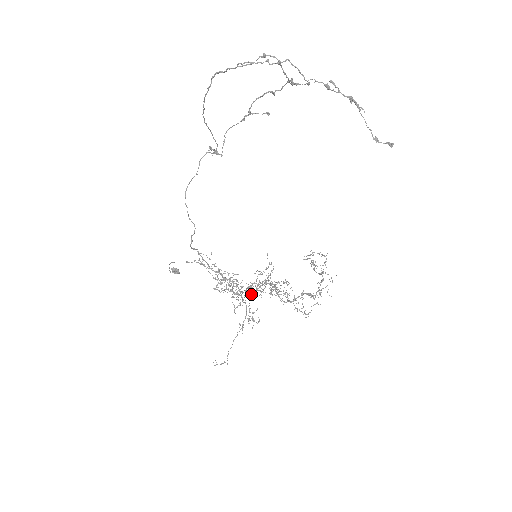
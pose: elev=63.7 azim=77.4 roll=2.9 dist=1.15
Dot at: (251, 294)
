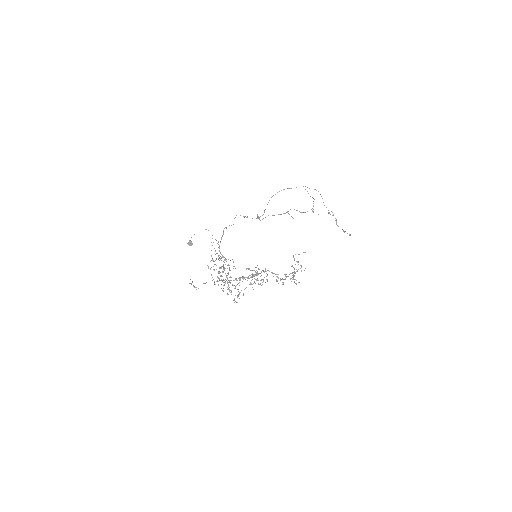
Dot at: (231, 280)
